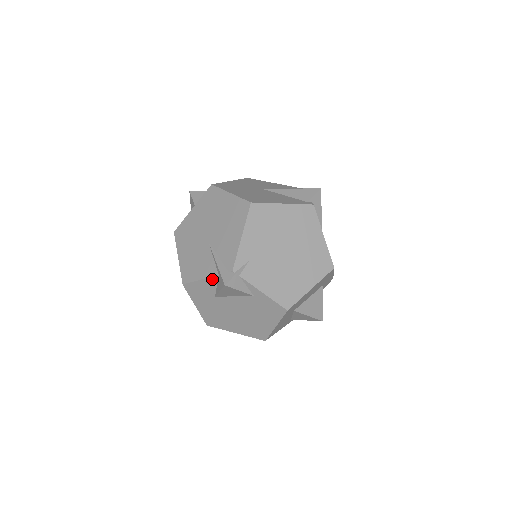
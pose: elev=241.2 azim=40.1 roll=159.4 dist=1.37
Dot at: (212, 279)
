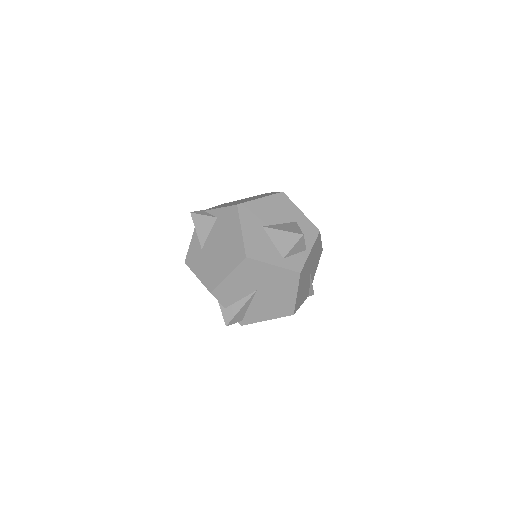
Dot at: (195, 234)
